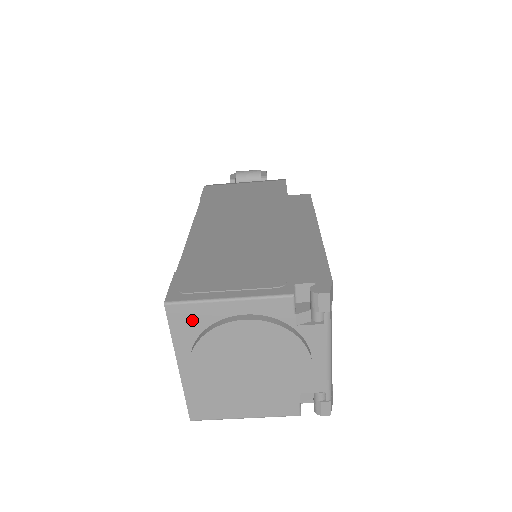
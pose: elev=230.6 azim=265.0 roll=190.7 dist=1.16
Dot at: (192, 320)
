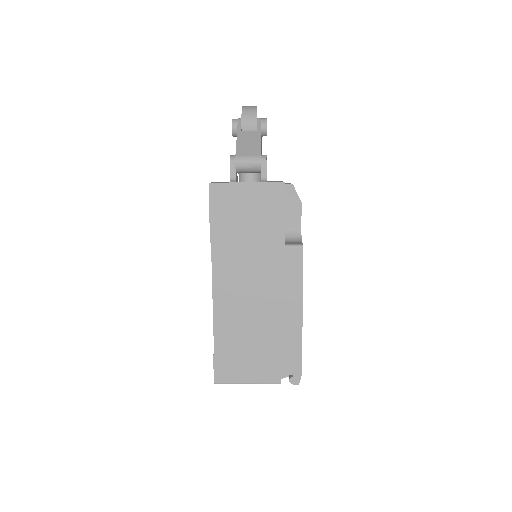
Dot at: occluded
